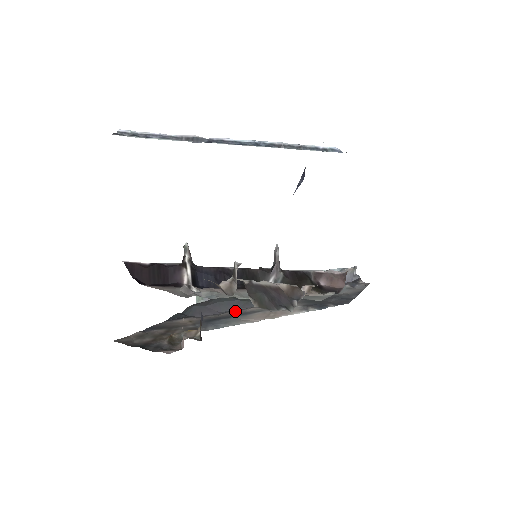
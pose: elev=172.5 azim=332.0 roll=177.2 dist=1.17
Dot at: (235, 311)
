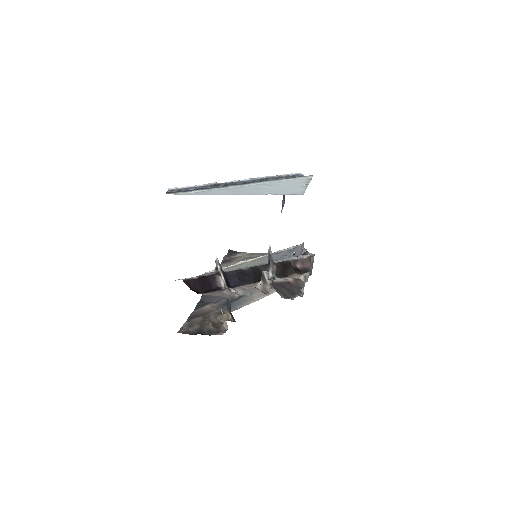
Dot at: occluded
